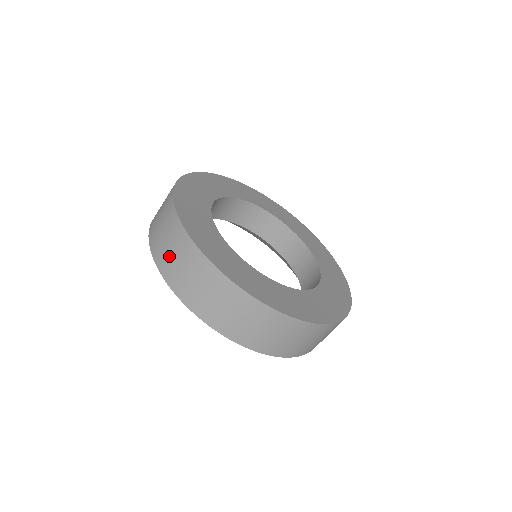
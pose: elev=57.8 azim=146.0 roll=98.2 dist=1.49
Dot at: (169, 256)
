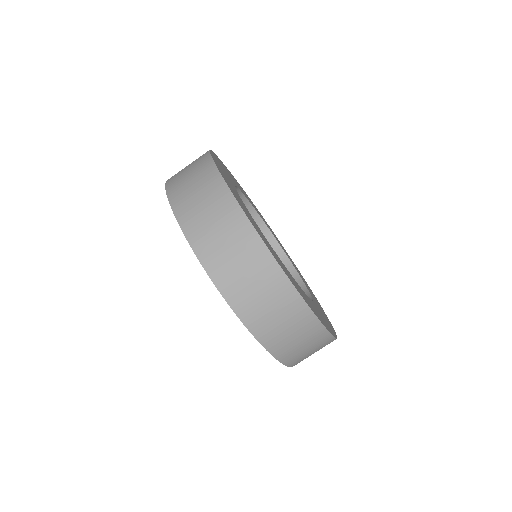
Dot at: occluded
